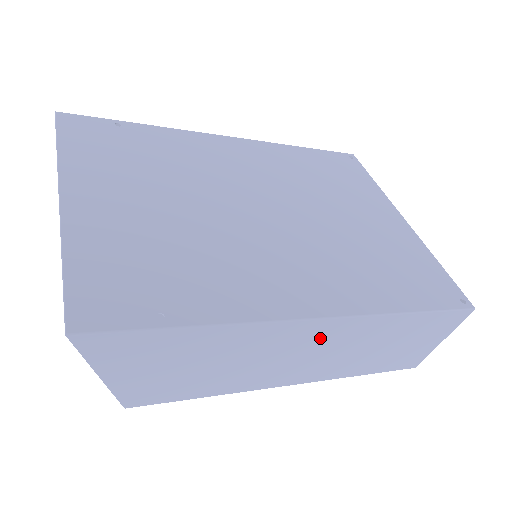
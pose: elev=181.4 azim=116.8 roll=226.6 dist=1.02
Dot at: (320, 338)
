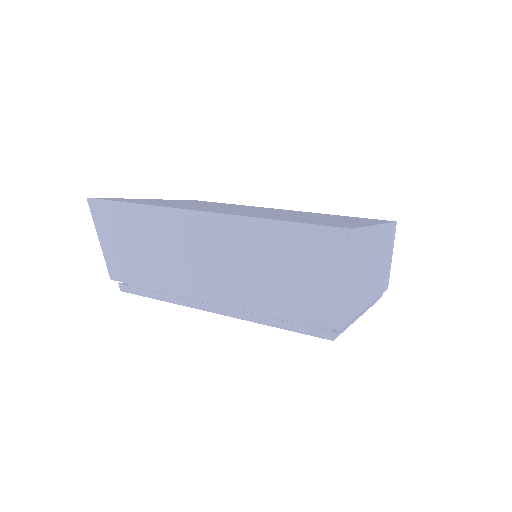
Dot at: (208, 236)
